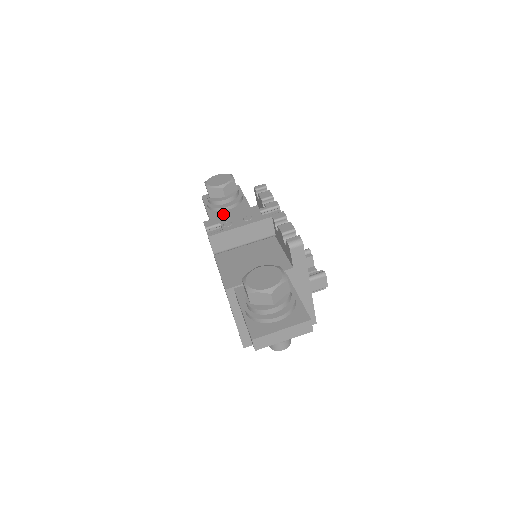
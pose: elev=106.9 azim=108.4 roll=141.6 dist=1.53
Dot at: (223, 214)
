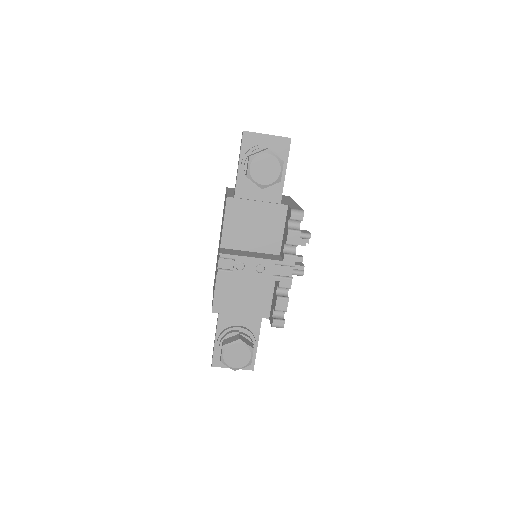
Dot at: (251, 194)
